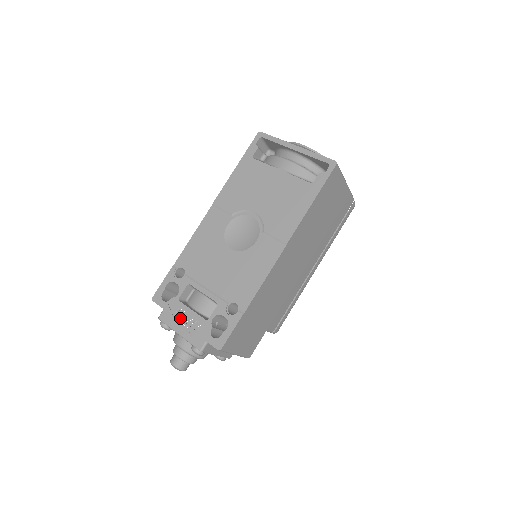
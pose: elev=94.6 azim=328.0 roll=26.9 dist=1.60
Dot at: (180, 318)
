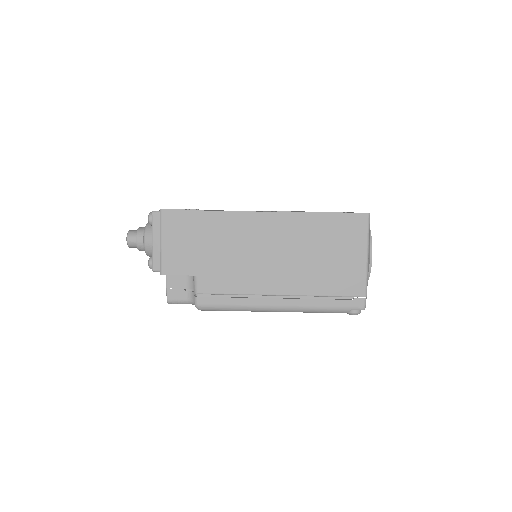
Dot at: occluded
